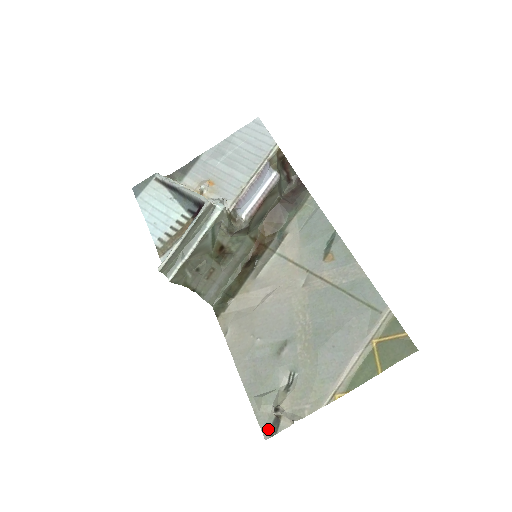
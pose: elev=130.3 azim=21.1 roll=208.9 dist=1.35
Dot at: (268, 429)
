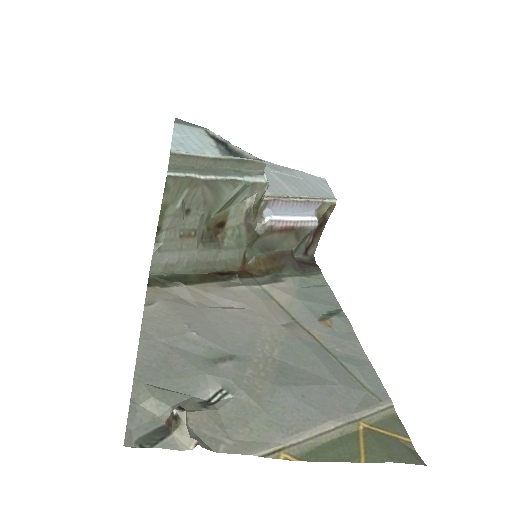
Dot at: (140, 434)
